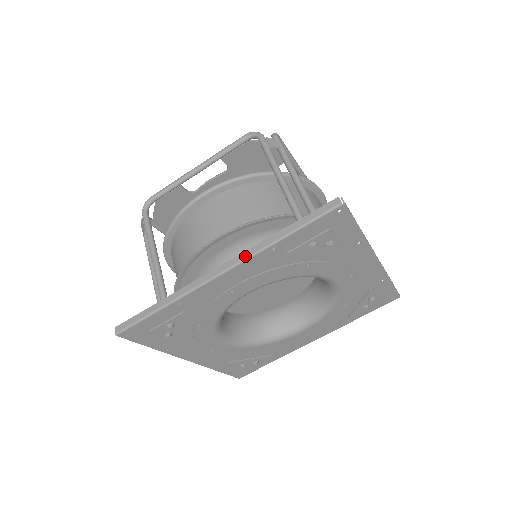
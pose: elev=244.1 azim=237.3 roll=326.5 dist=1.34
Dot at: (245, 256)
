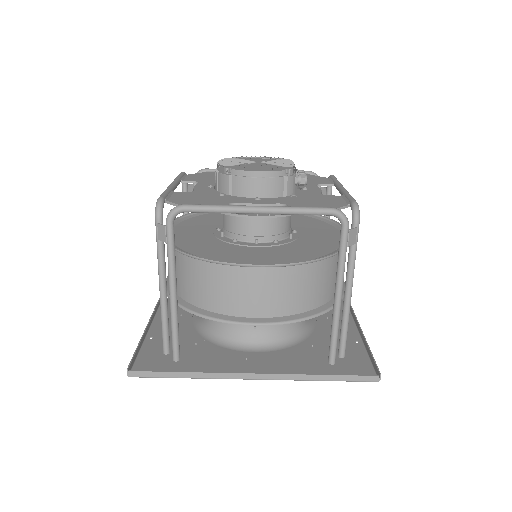
Dot at: (282, 378)
